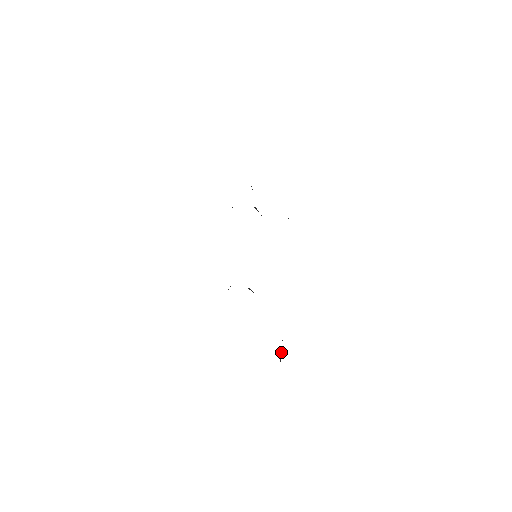
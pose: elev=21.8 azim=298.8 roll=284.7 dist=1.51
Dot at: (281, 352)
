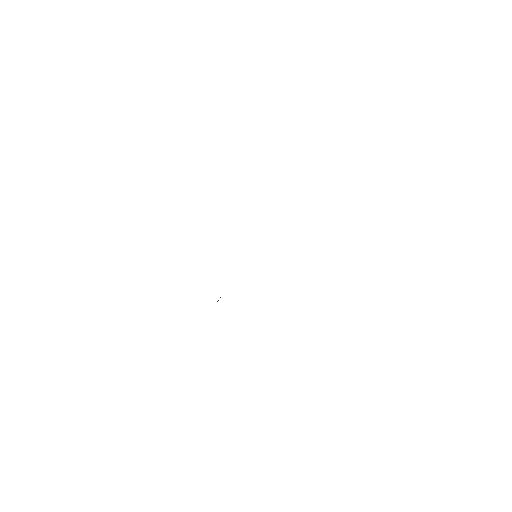
Dot at: occluded
